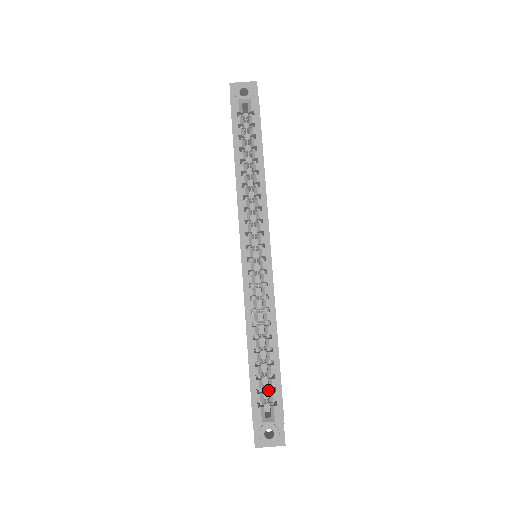
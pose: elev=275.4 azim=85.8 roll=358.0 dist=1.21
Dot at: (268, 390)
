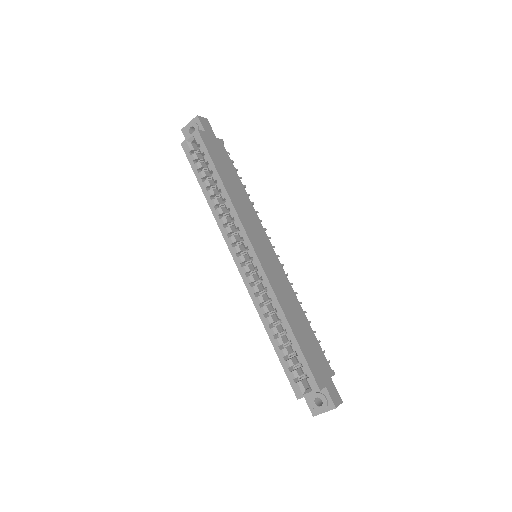
Dot at: occluded
